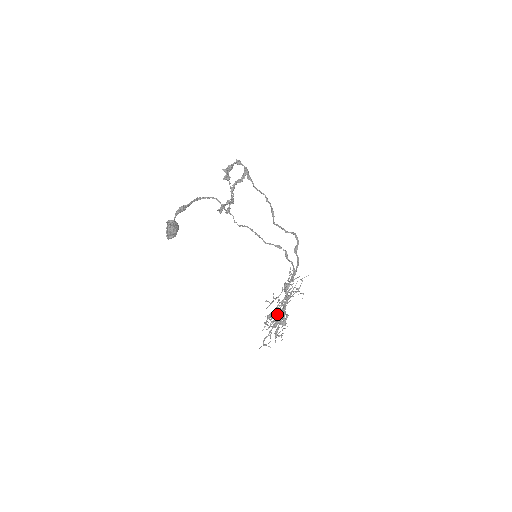
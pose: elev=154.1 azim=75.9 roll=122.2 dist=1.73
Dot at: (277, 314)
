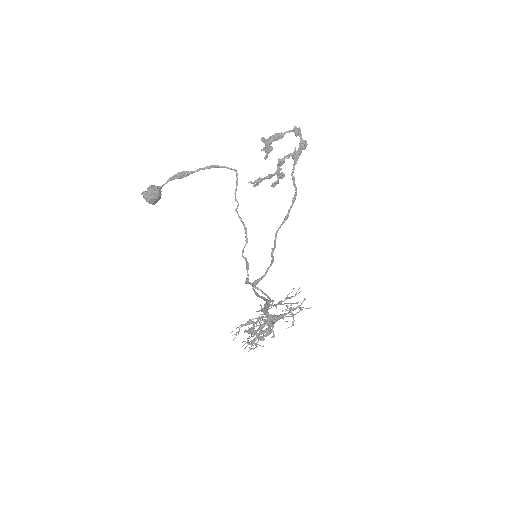
Dot at: occluded
